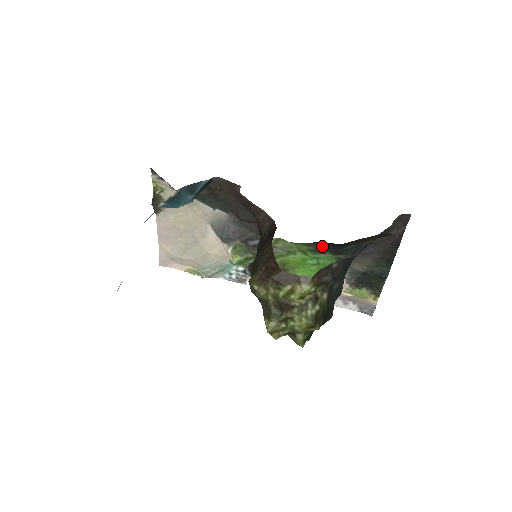
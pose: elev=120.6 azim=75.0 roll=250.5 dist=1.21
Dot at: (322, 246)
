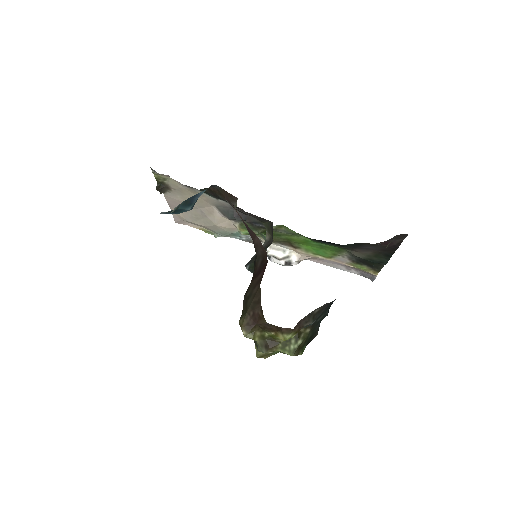
Dot at: (322, 241)
